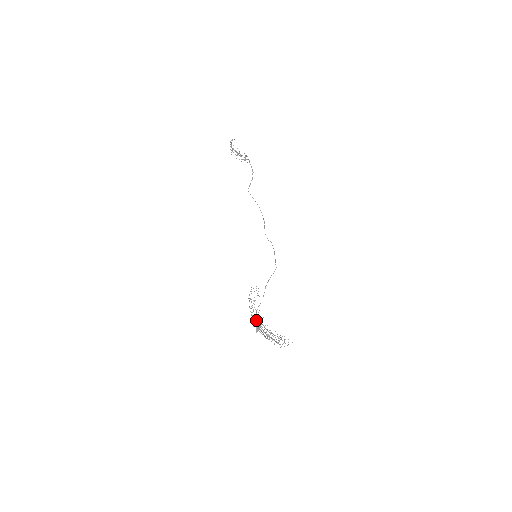
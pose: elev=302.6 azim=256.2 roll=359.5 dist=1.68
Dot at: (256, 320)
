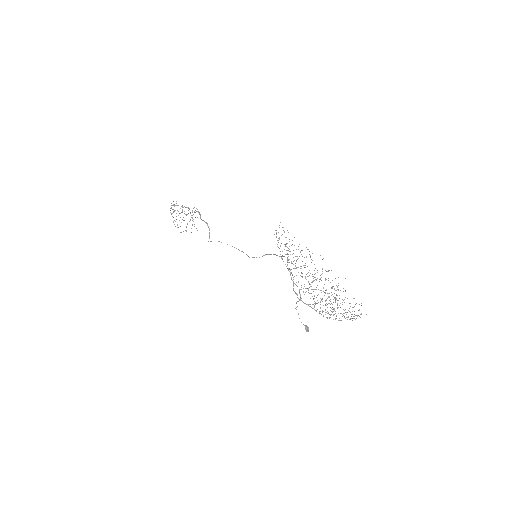
Dot at: occluded
